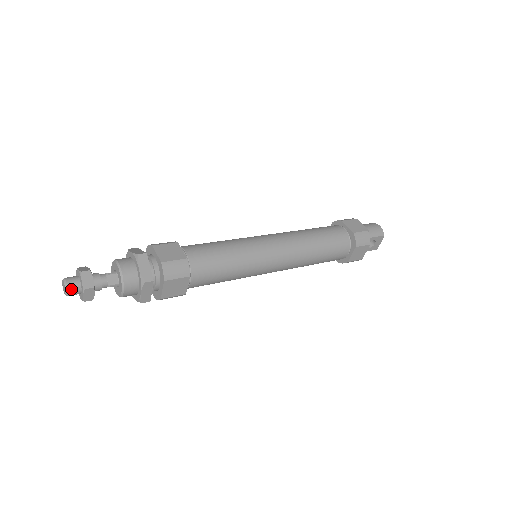
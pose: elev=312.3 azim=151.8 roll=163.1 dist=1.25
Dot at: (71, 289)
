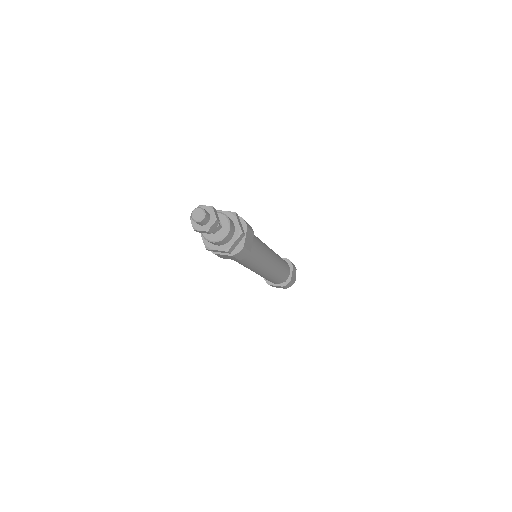
Dot at: (201, 222)
